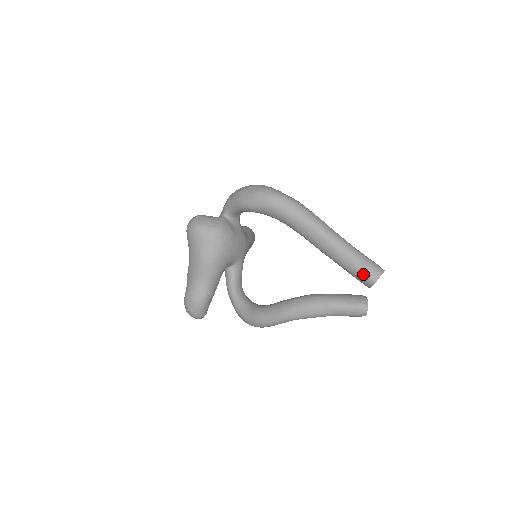
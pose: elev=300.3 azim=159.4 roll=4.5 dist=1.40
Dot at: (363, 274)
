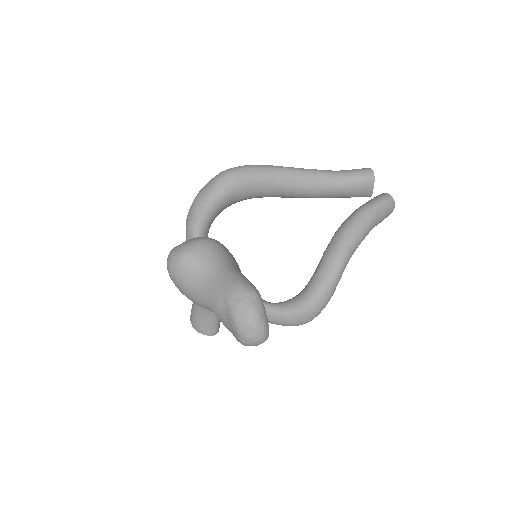
Dot at: (360, 178)
